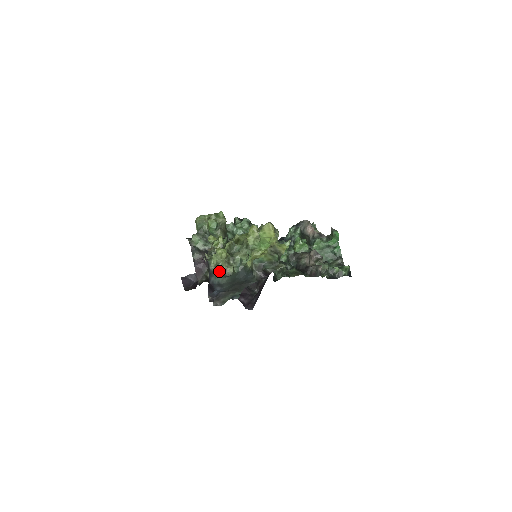
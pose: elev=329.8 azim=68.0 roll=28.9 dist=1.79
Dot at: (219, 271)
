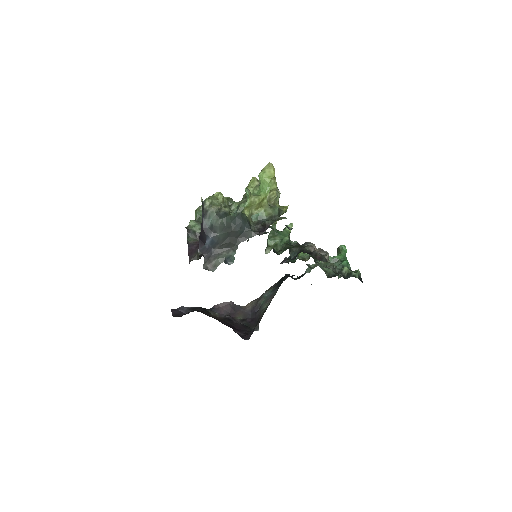
Dot at: (213, 210)
